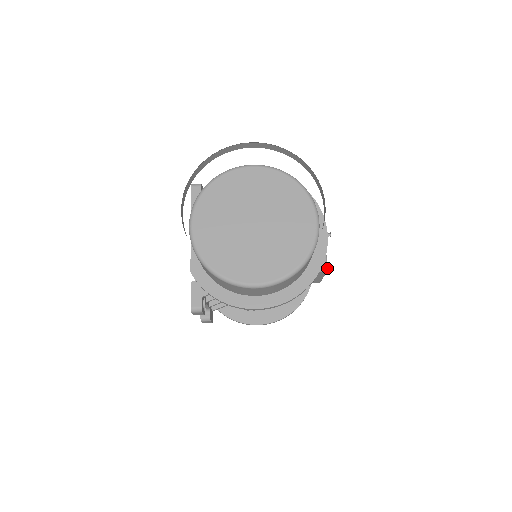
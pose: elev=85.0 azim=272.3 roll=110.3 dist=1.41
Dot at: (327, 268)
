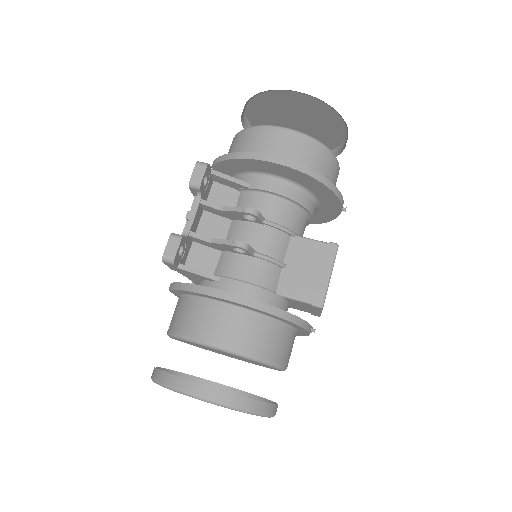
Dot at: (338, 245)
